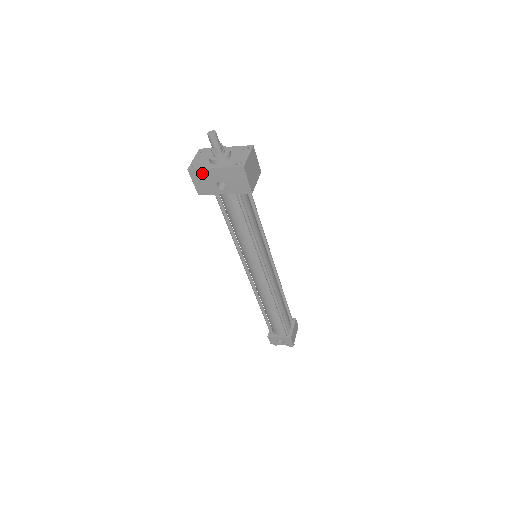
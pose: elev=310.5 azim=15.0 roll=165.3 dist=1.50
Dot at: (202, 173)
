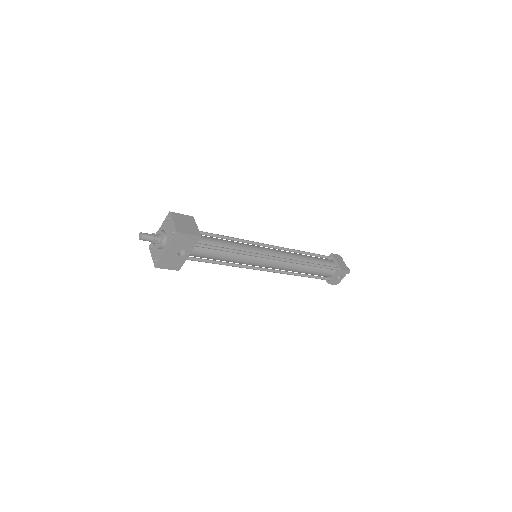
Dot at: (164, 260)
